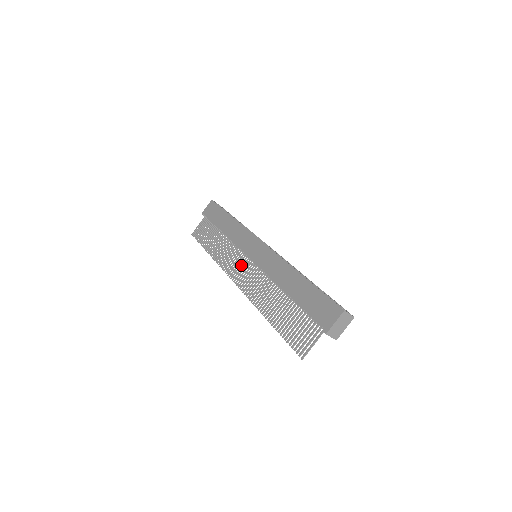
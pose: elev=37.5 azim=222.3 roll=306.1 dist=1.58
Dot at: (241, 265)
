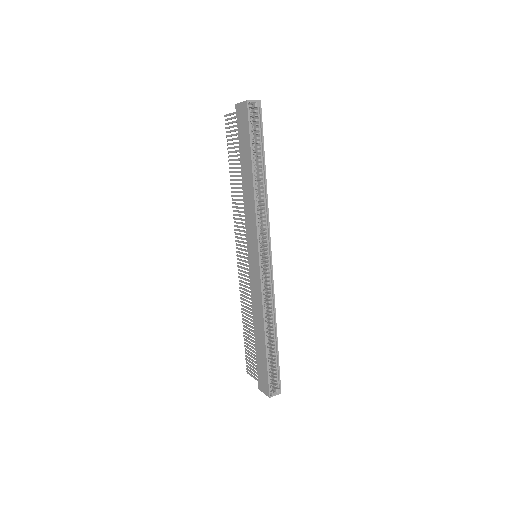
Dot at: (244, 247)
